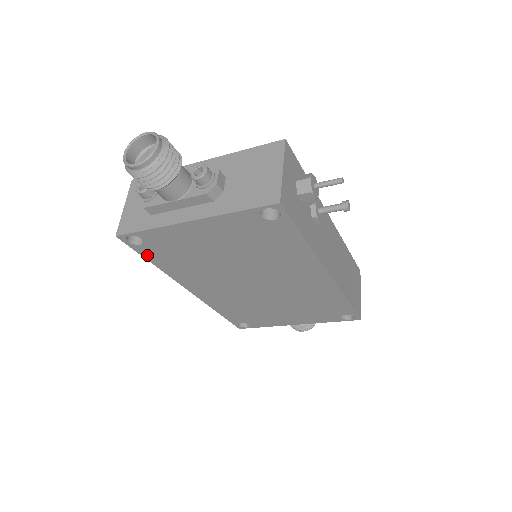
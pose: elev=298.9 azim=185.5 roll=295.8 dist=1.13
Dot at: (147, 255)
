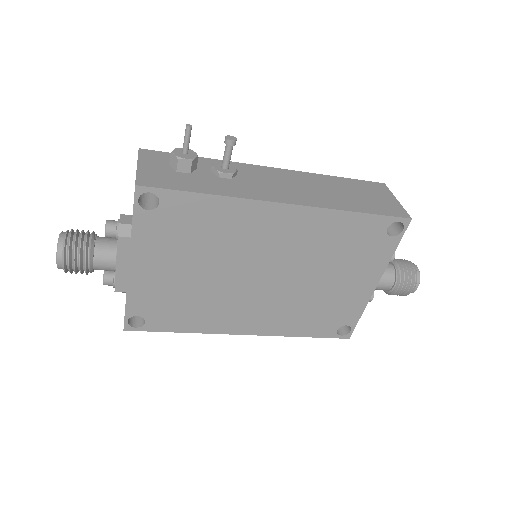
Dot at: (164, 328)
